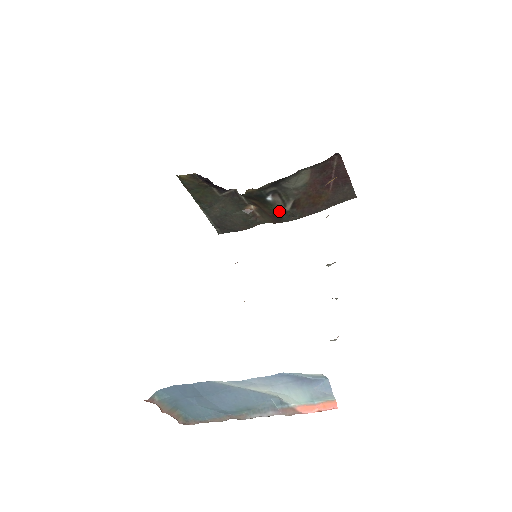
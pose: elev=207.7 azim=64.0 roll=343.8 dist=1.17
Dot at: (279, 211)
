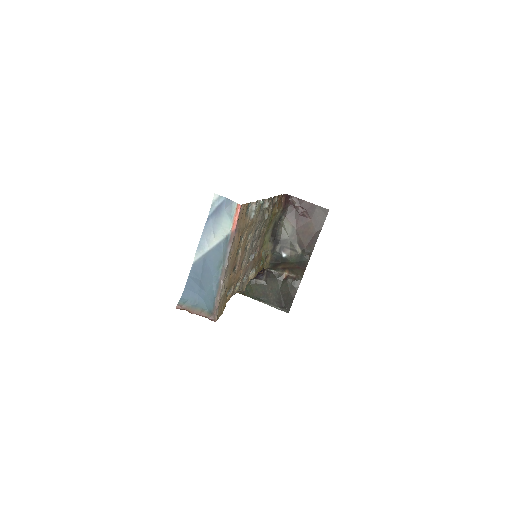
Dot at: (298, 259)
